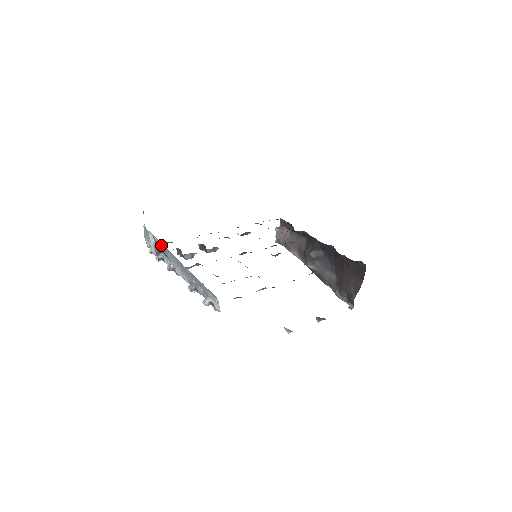
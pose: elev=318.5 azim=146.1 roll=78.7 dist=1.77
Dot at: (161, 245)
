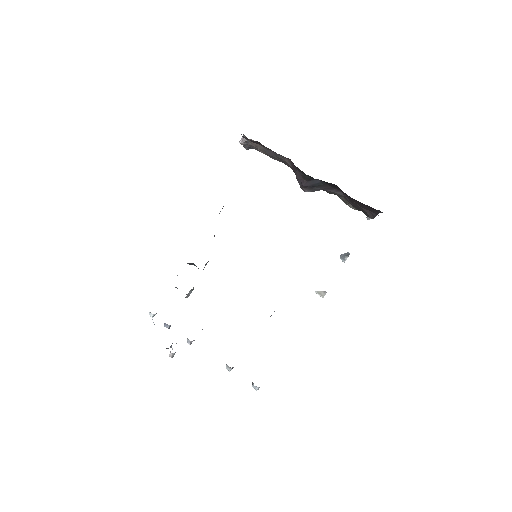
Dot at: occluded
